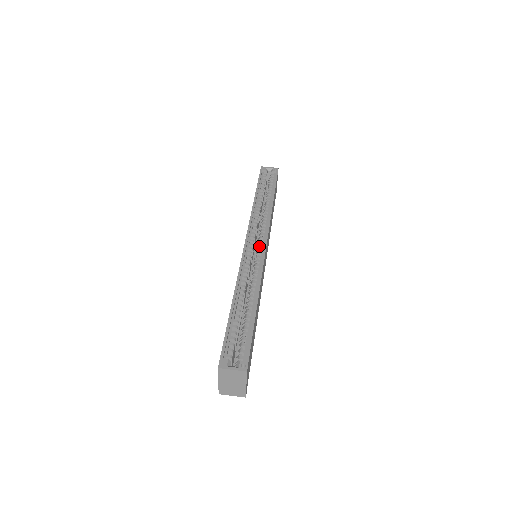
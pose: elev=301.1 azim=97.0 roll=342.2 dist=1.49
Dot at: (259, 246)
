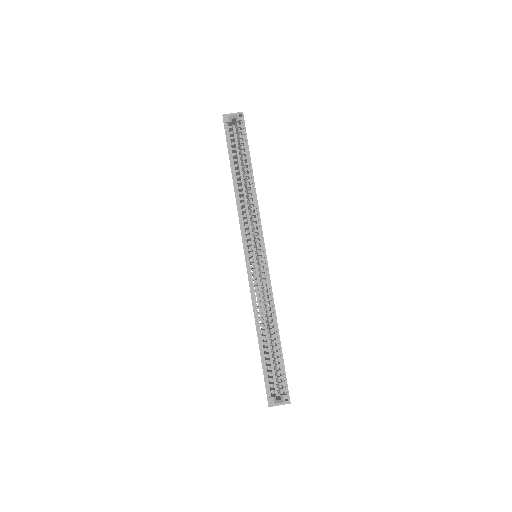
Dot at: (259, 255)
